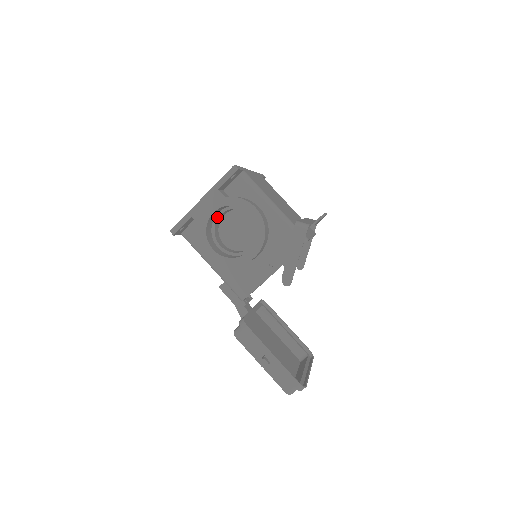
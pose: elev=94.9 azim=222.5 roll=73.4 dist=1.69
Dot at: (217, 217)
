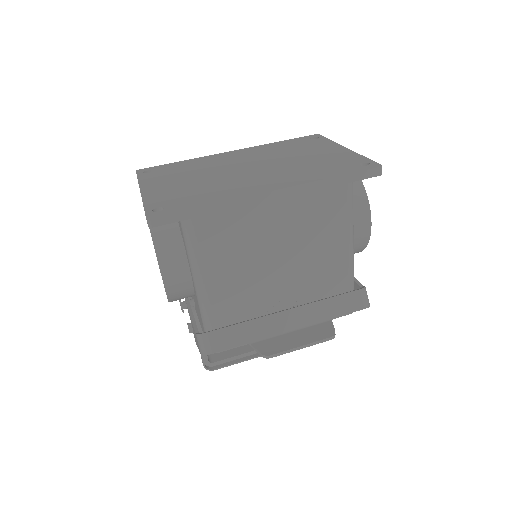
Dot at: occluded
